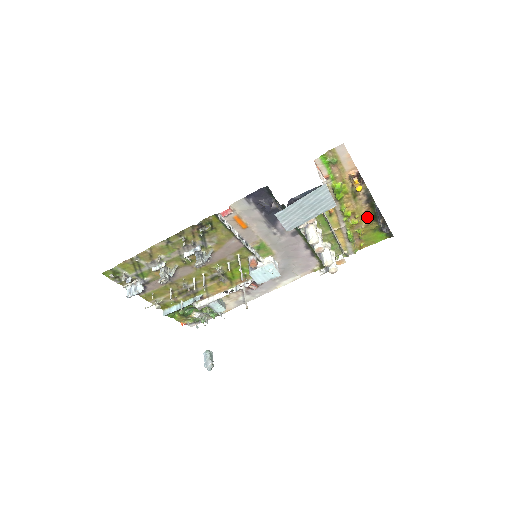
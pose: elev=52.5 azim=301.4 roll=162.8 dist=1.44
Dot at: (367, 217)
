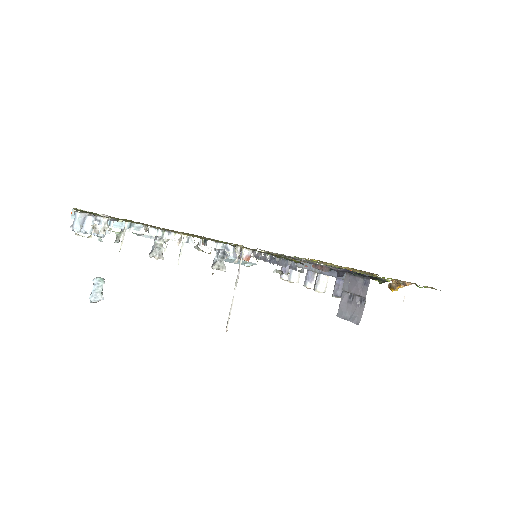
Dot at: (352, 268)
